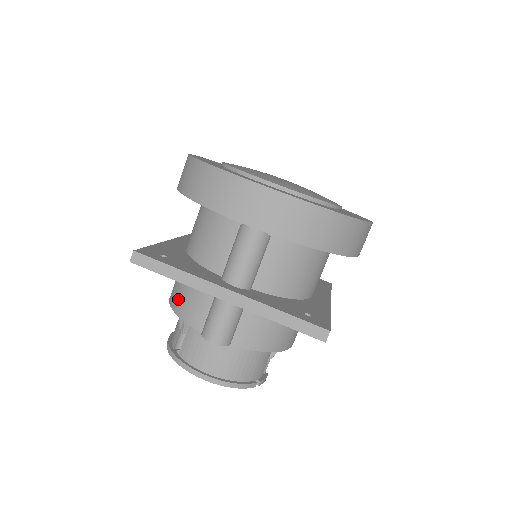
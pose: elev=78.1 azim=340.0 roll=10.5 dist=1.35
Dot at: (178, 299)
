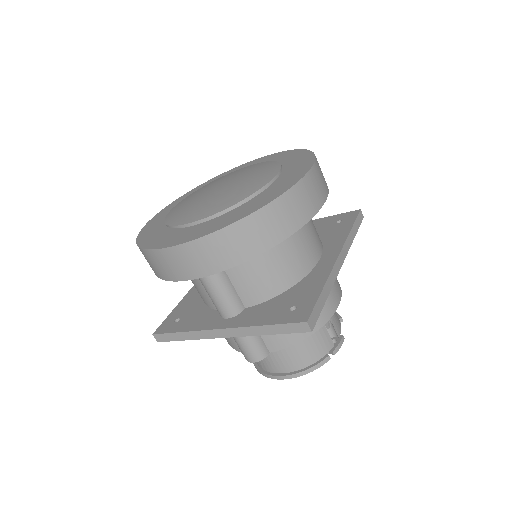
Dot at: occluded
